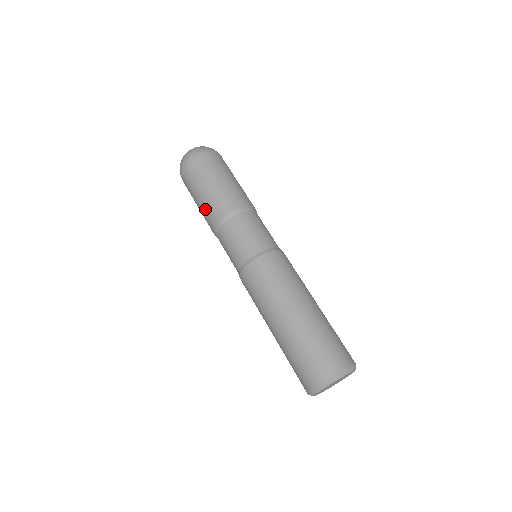
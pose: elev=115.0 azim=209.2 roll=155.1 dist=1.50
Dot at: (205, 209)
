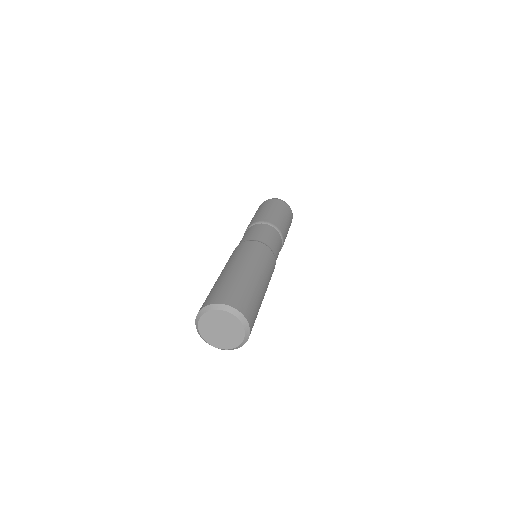
Dot at: occluded
